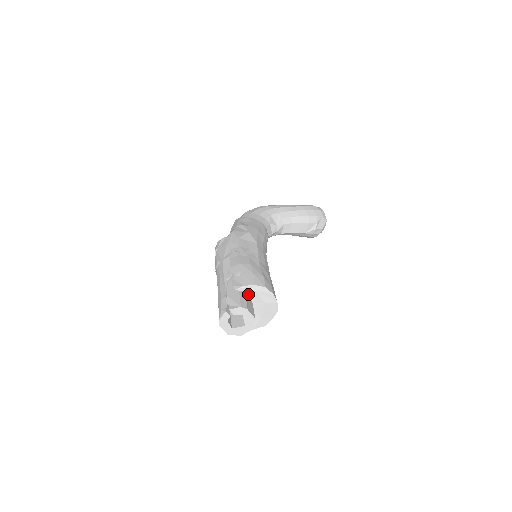
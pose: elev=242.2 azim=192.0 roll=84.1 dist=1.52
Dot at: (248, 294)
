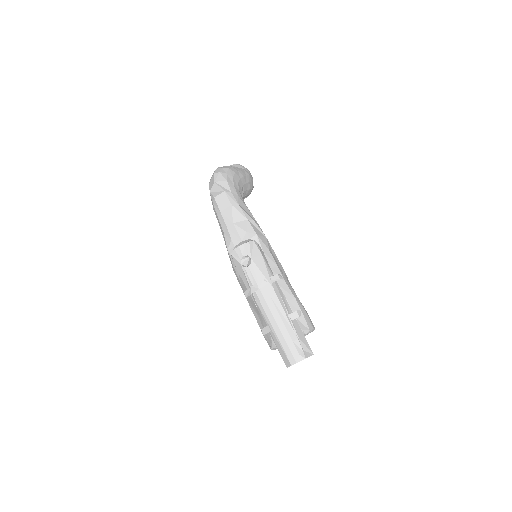
Dot at: (304, 333)
